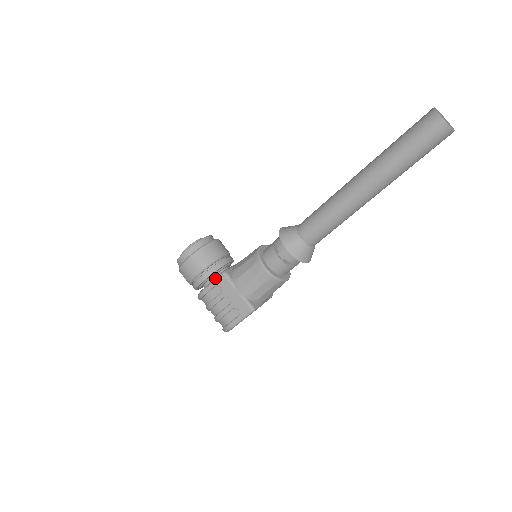
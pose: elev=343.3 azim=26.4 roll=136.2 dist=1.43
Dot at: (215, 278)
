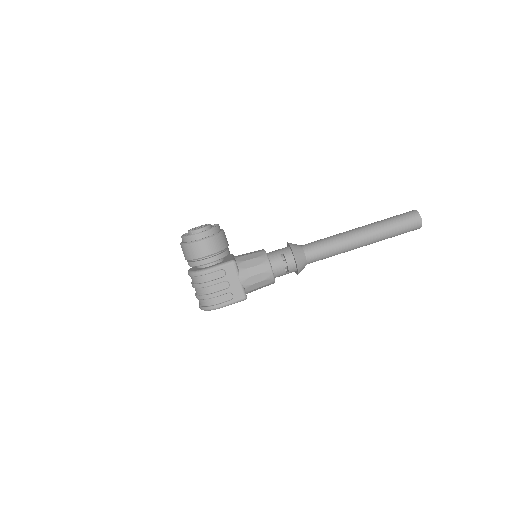
Dot at: (224, 263)
